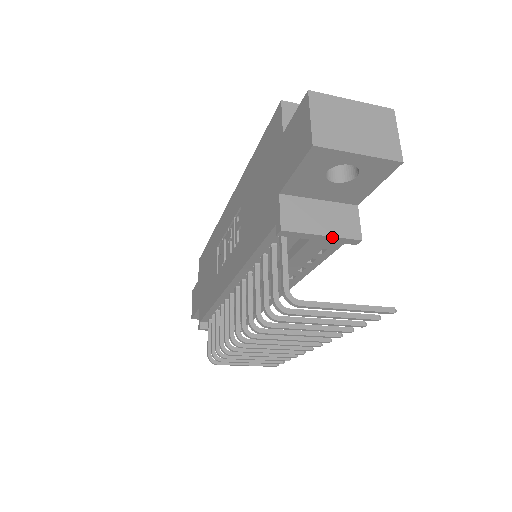
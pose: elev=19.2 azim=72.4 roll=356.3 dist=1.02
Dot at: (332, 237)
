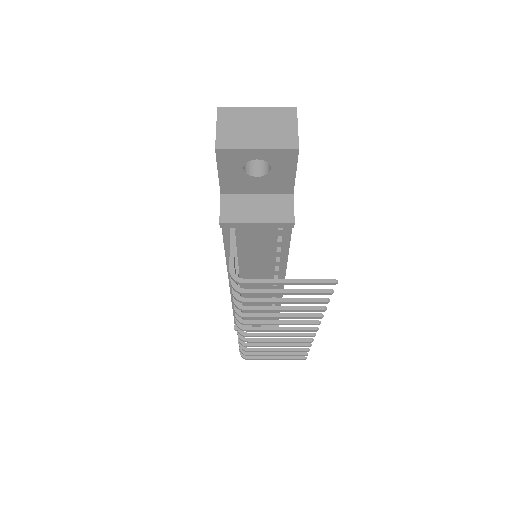
Dot at: (266, 223)
